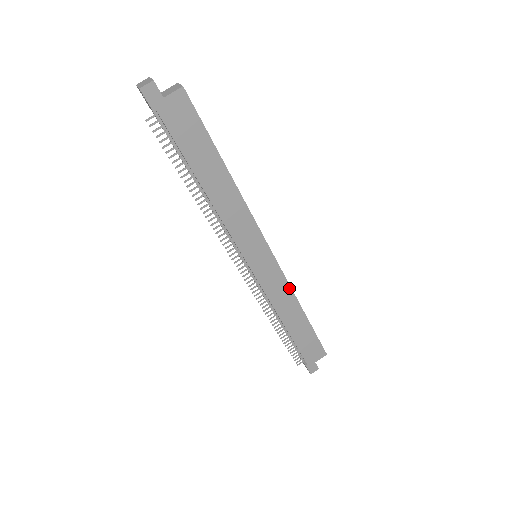
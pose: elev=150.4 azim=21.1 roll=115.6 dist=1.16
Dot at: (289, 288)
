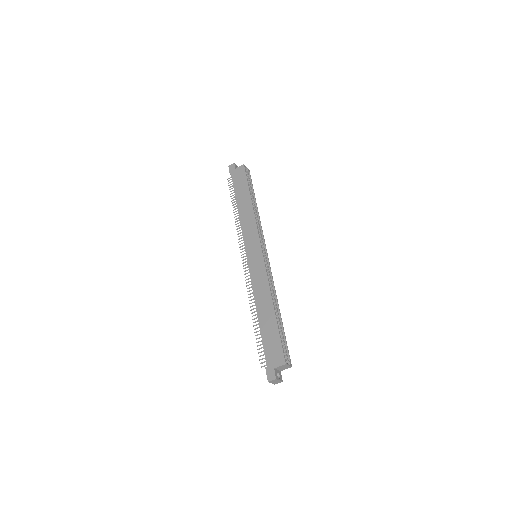
Dot at: (267, 281)
